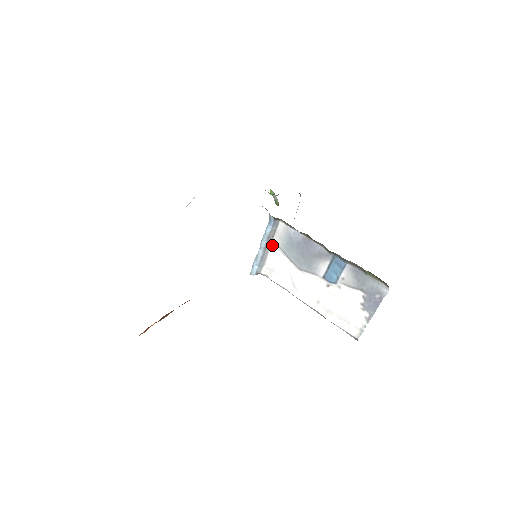
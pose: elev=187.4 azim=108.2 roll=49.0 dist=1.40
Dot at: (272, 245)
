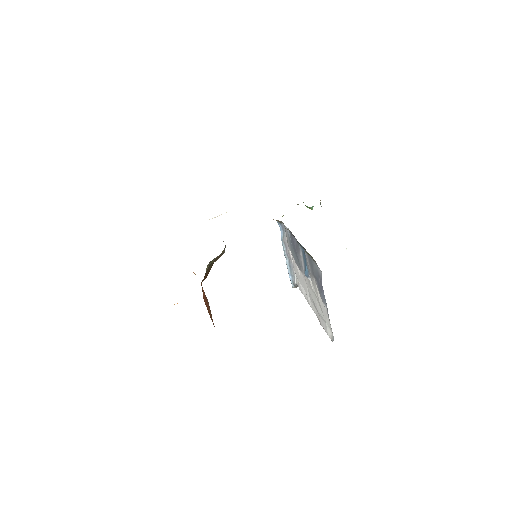
Dot at: (290, 251)
